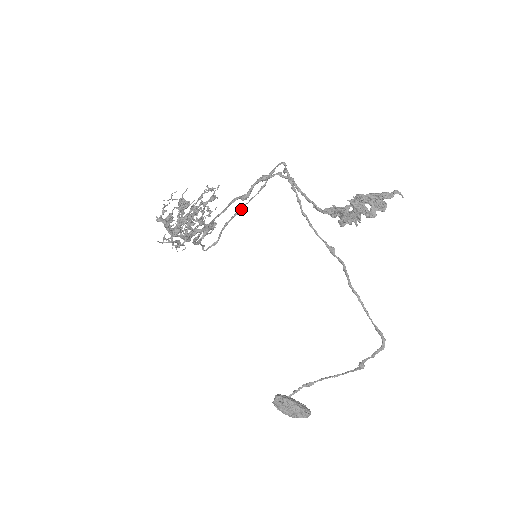
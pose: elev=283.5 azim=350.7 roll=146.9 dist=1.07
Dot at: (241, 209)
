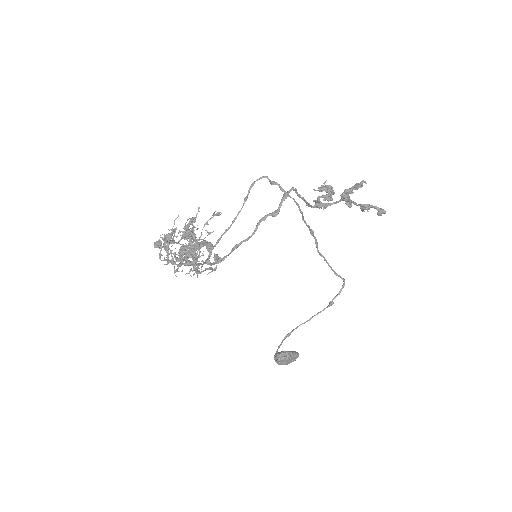
Dot at: occluded
